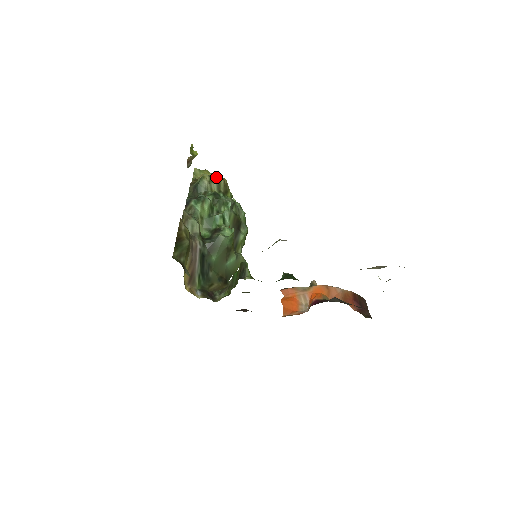
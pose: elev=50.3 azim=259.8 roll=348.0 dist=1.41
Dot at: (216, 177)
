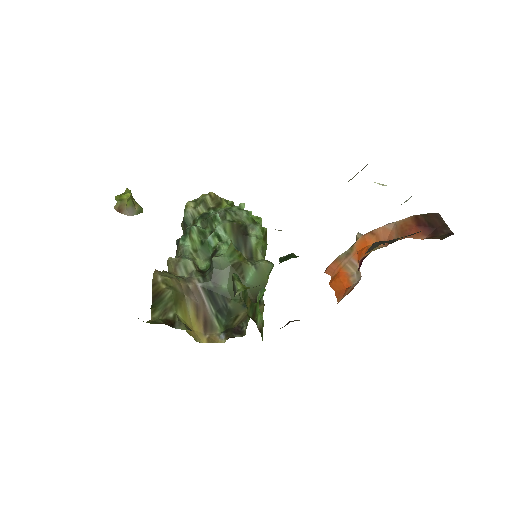
Dot at: (200, 197)
